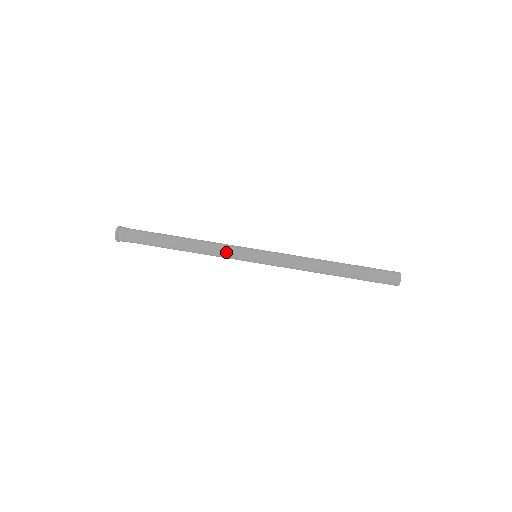
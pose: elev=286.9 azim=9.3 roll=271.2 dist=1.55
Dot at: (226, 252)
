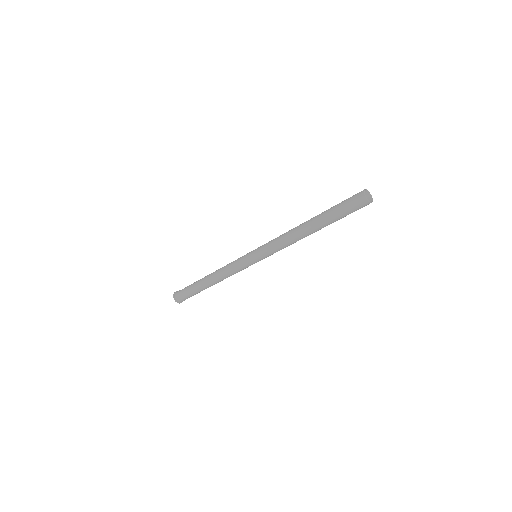
Dot at: (235, 269)
